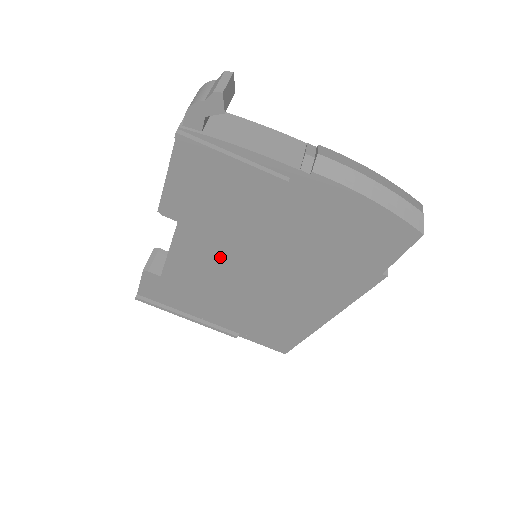
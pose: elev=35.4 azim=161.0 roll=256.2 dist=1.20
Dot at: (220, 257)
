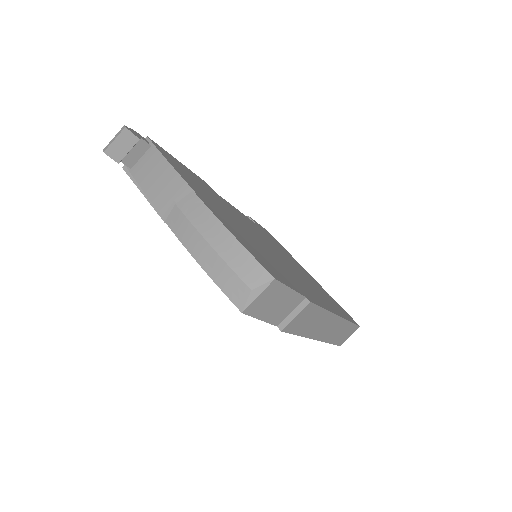
Dot at: occluded
